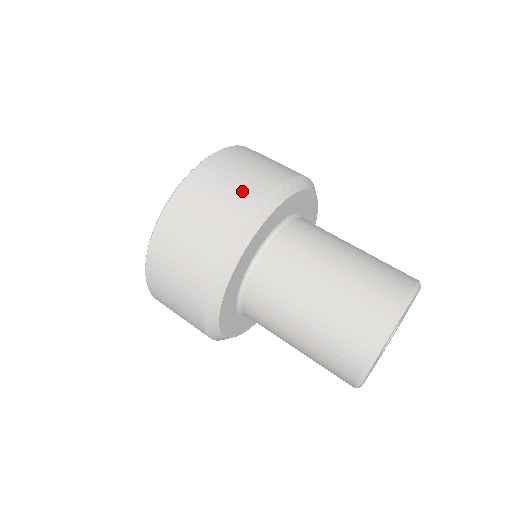
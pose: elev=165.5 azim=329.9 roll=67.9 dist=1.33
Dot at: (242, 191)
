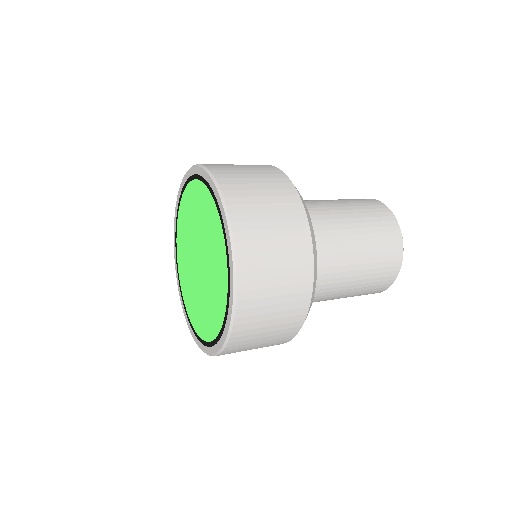
Dot at: (293, 261)
